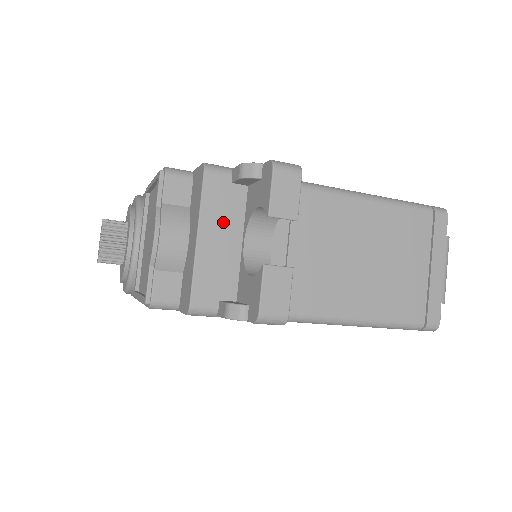
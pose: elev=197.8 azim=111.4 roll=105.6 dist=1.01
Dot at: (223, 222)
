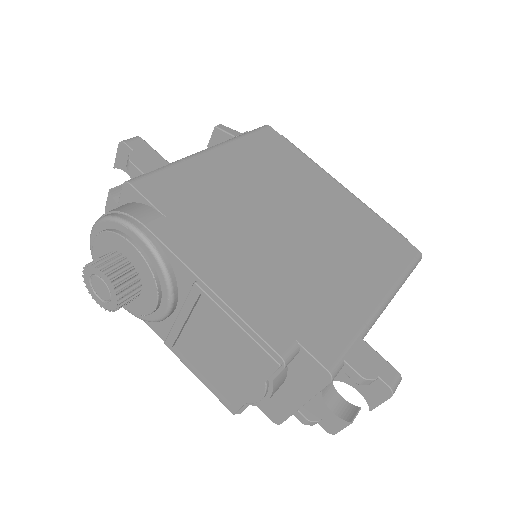
Dot at: occluded
